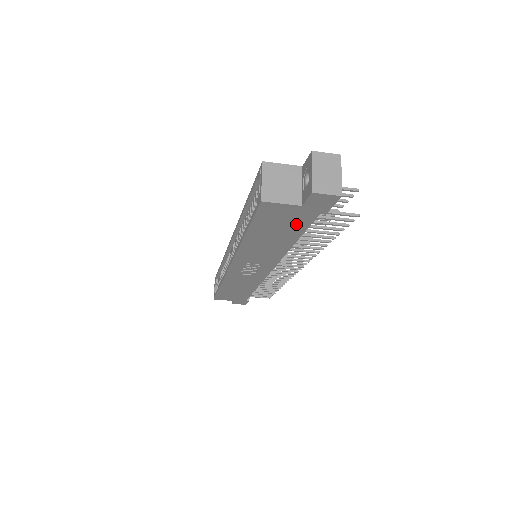
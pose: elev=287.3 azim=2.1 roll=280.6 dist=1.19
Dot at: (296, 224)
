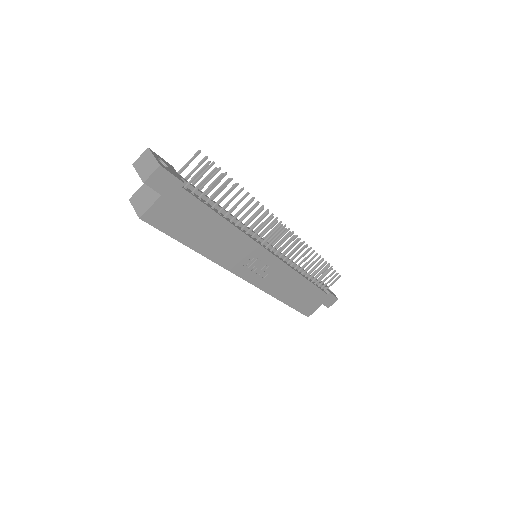
Dot at: (191, 208)
